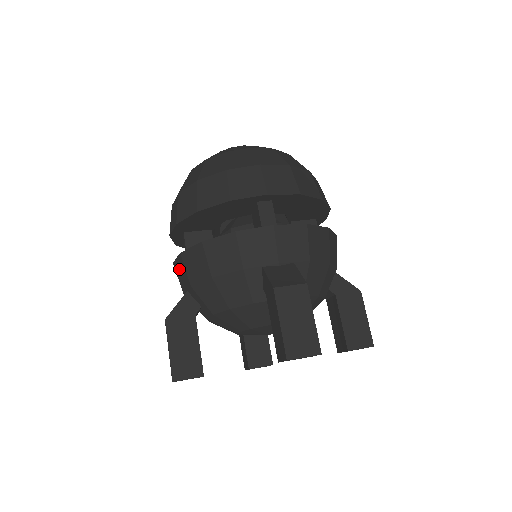
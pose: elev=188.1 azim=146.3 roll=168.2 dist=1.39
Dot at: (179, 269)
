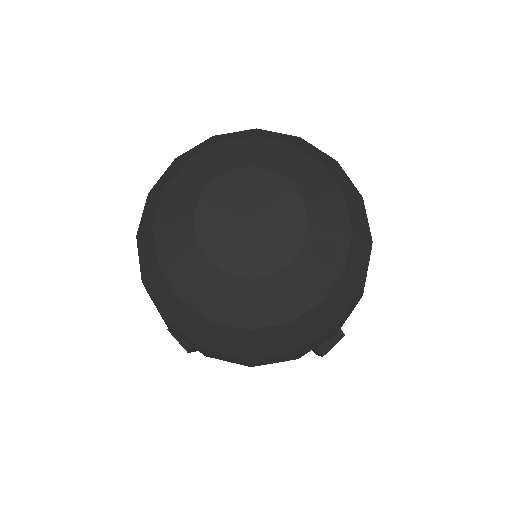
Dot at: occluded
